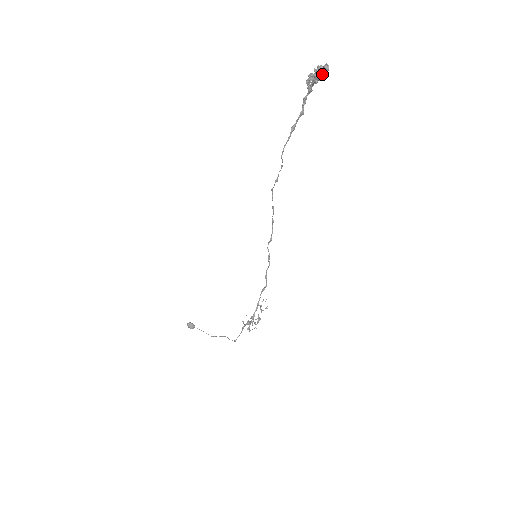
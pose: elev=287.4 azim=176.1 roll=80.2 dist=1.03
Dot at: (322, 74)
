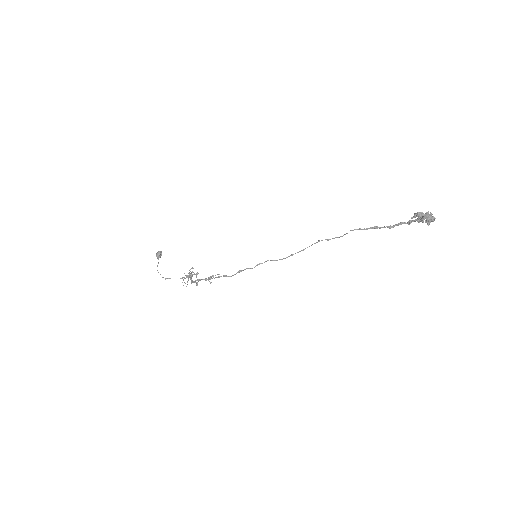
Dot at: (427, 217)
